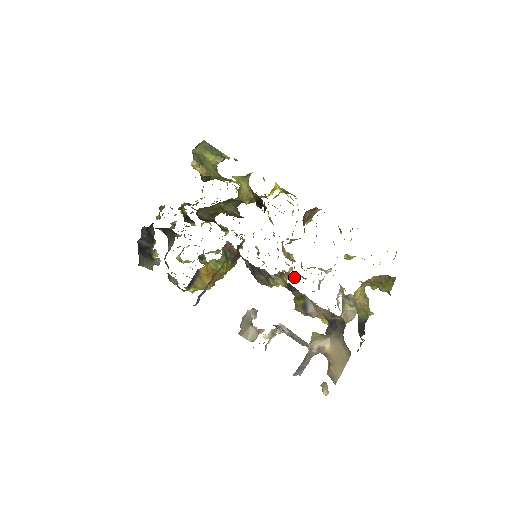
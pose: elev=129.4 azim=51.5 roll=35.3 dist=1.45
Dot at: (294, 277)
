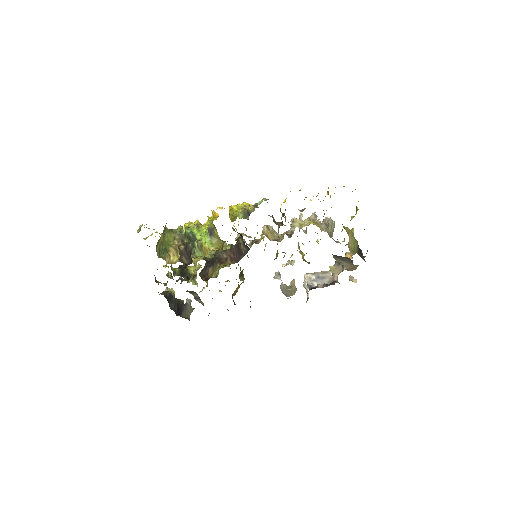
Dot at: occluded
